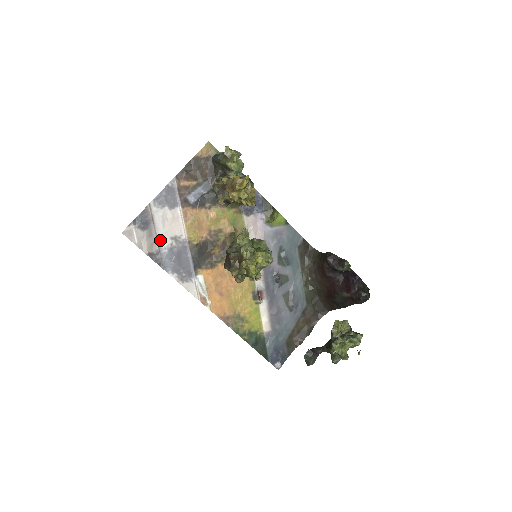
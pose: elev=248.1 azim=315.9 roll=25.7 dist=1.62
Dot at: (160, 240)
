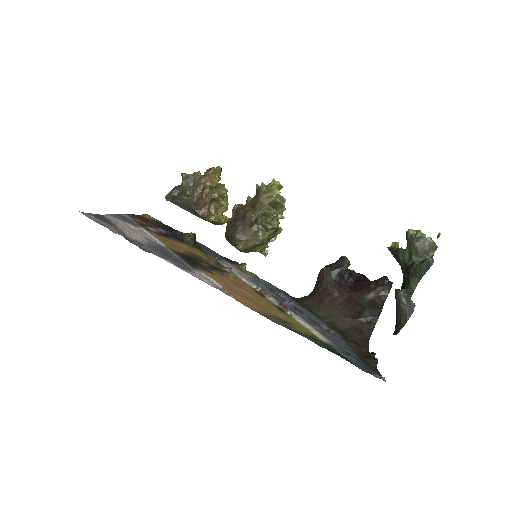
Dot at: (132, 235)
